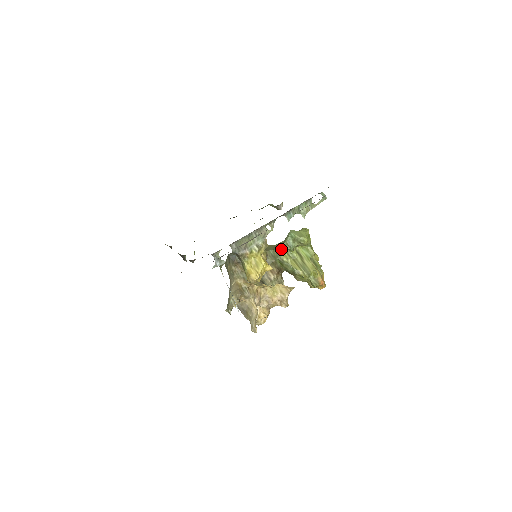
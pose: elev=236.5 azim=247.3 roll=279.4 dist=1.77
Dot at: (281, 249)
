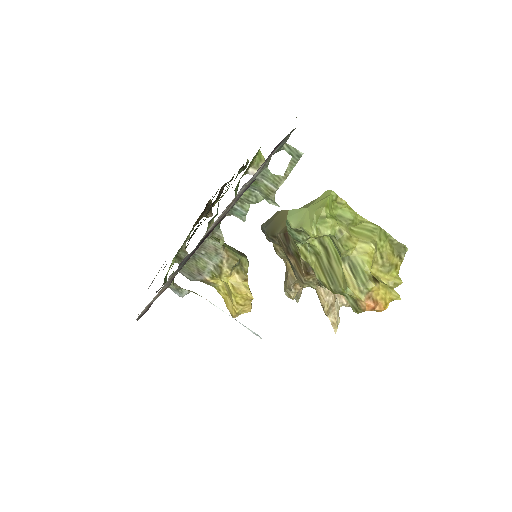
Dot at: occluded
